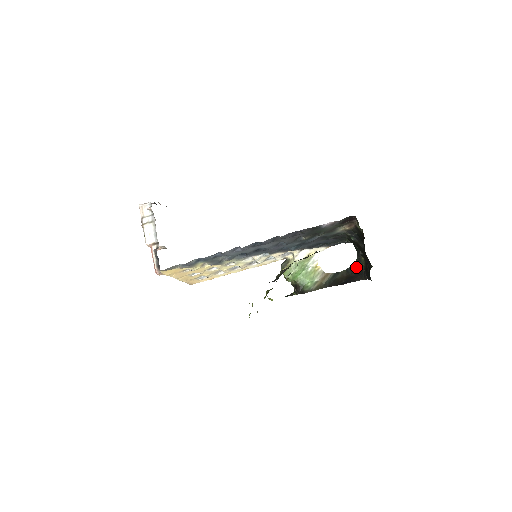
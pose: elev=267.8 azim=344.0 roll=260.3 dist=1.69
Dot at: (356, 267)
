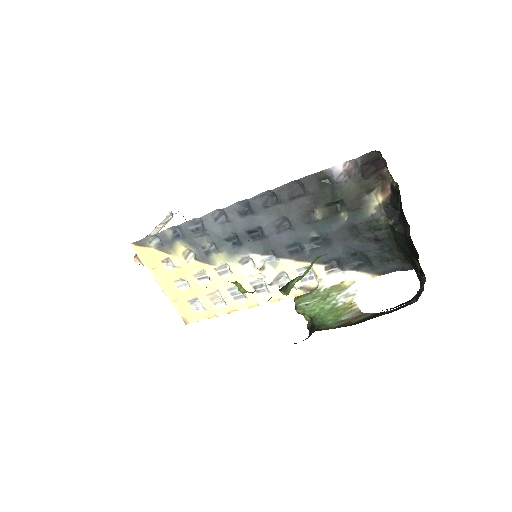
Dot at: (413, 301)
